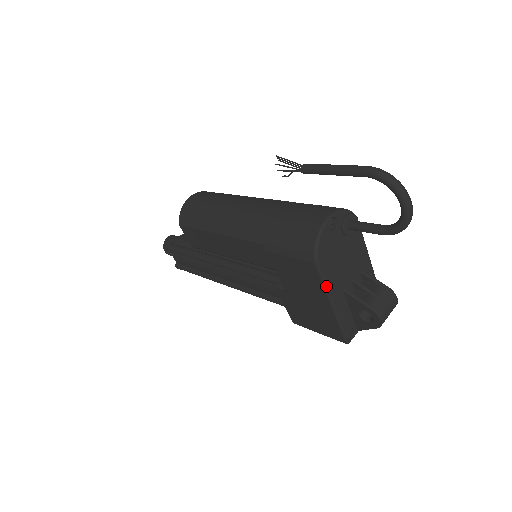
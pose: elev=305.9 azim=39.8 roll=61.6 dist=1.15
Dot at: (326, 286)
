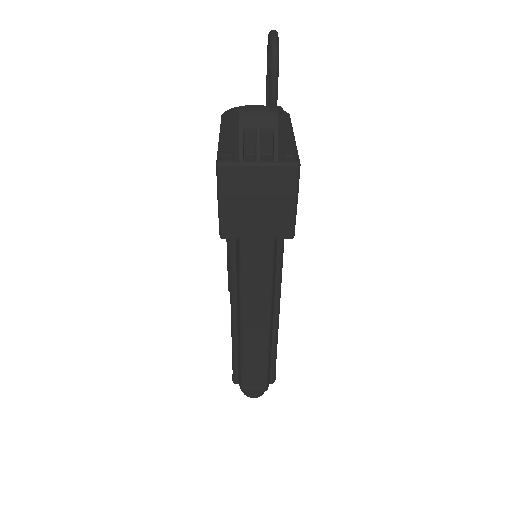
Dot at: (222, 125)
